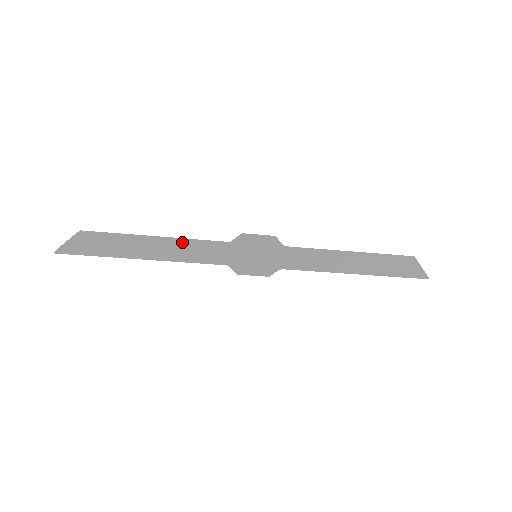
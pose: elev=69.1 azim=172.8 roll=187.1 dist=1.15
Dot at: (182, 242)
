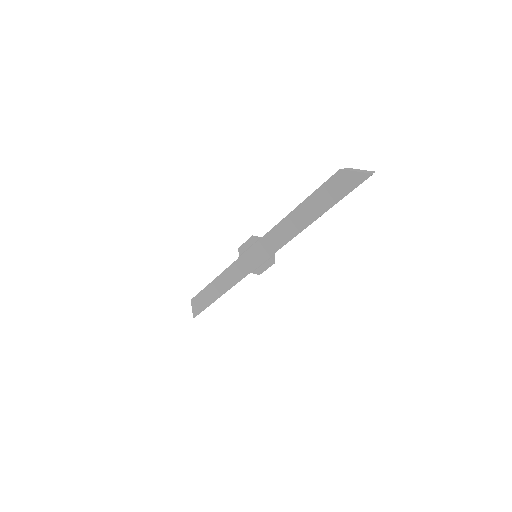
Dot at: (223, 276)
